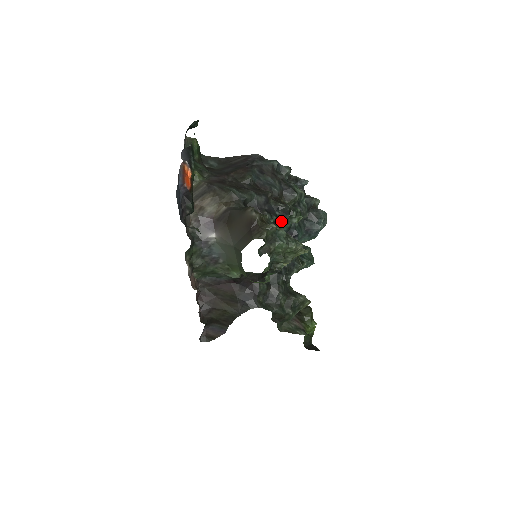
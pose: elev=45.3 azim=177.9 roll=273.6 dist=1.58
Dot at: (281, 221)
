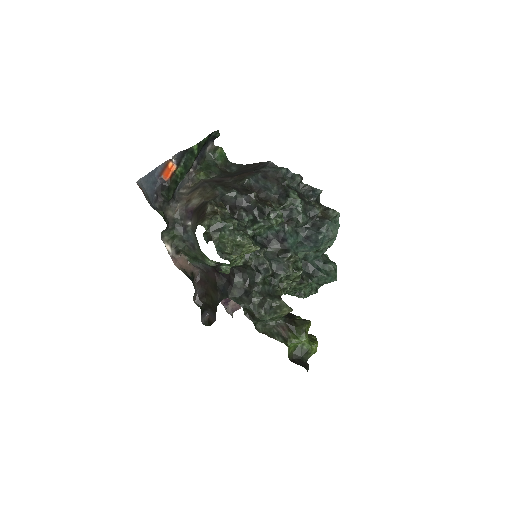
Dot at: (259, 221)
